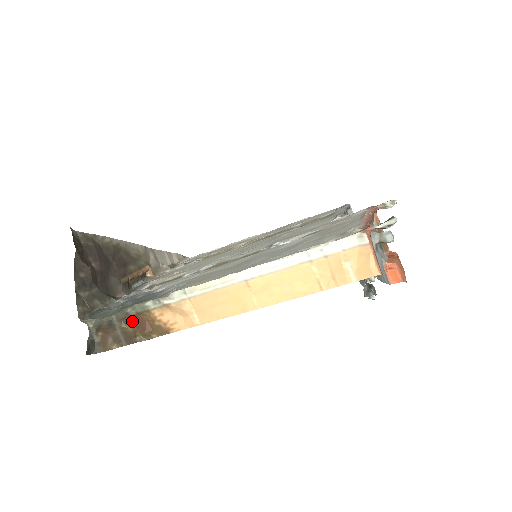
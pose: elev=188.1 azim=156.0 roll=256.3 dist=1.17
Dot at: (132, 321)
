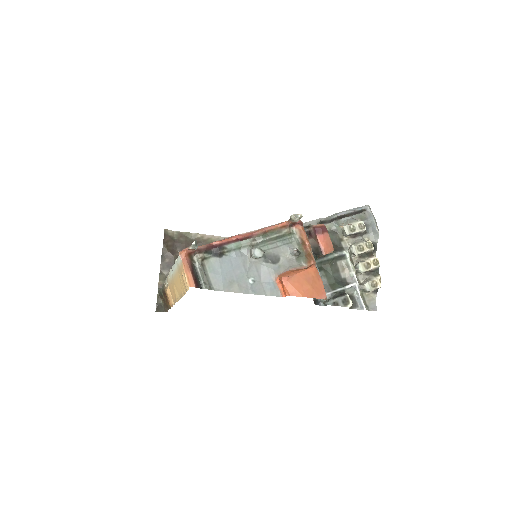
Dot at: (165, 295)
